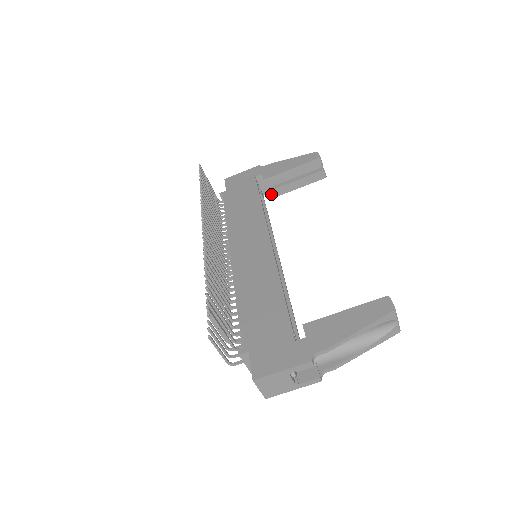
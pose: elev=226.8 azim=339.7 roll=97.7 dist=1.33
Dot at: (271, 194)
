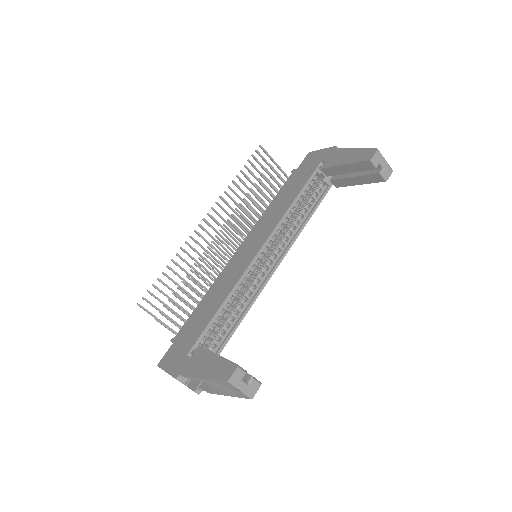
Dot at: (334, 183)
